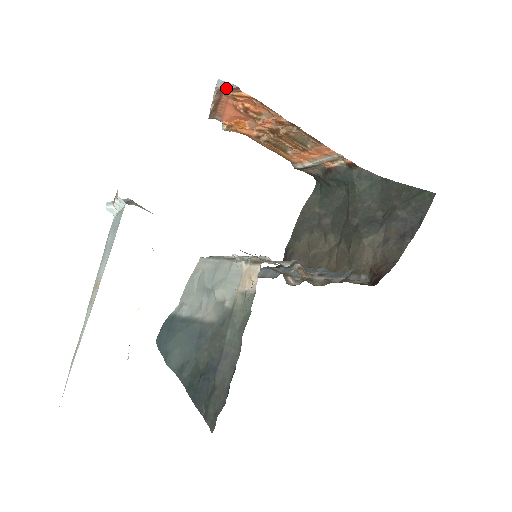
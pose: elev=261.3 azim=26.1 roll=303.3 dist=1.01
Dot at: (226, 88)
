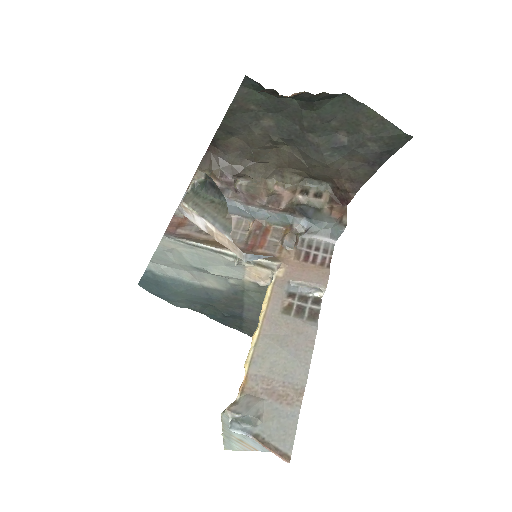
Dot at: (259, 258)
